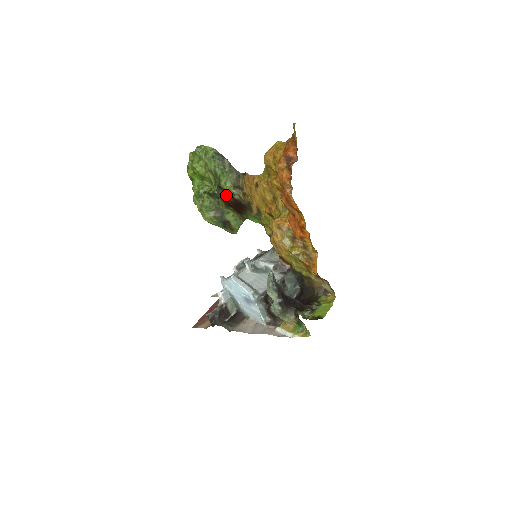
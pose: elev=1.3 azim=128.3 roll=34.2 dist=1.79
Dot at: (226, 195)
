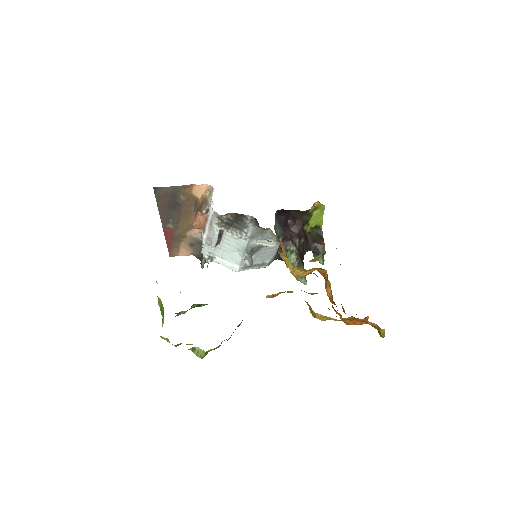
Dot at: occluded
